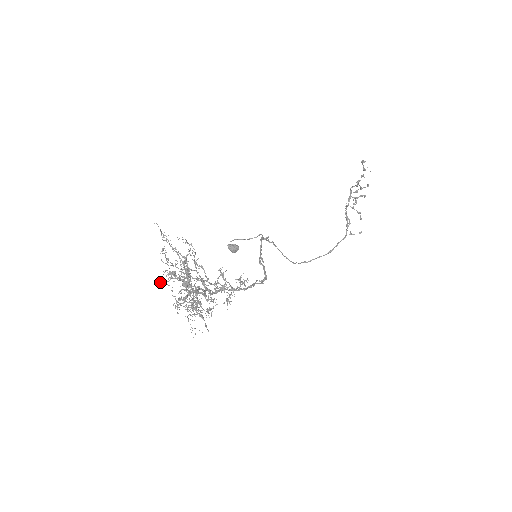
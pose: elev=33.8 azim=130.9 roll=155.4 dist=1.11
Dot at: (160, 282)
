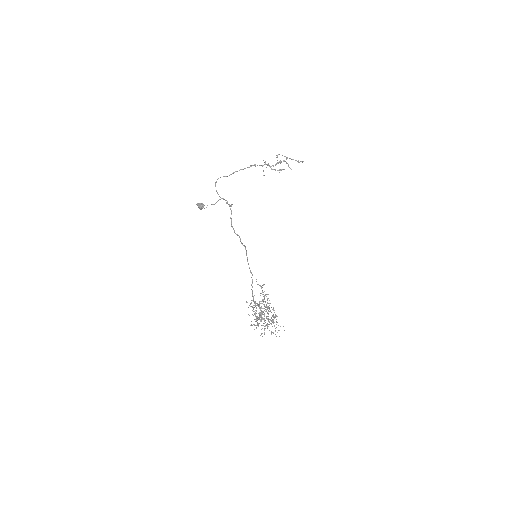
Dot at: occluded
